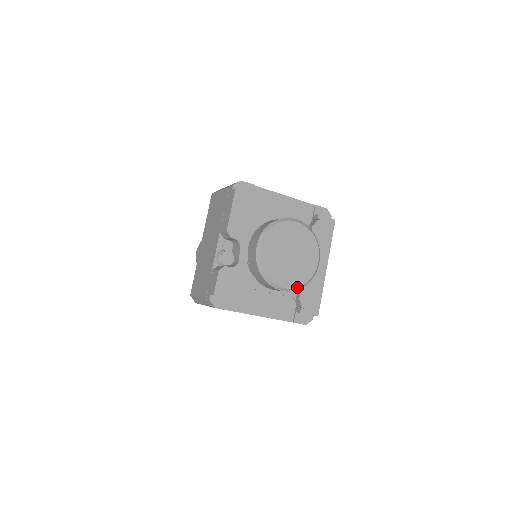
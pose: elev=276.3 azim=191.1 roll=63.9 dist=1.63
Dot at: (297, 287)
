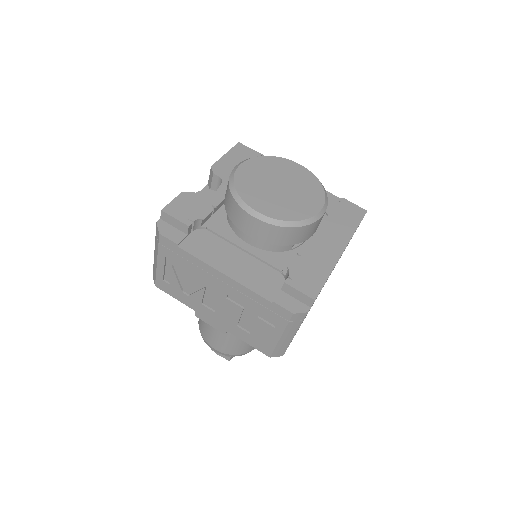
Dot at: (279, 219)
